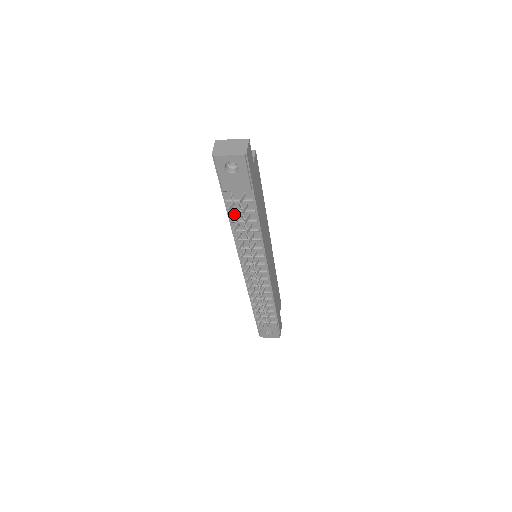
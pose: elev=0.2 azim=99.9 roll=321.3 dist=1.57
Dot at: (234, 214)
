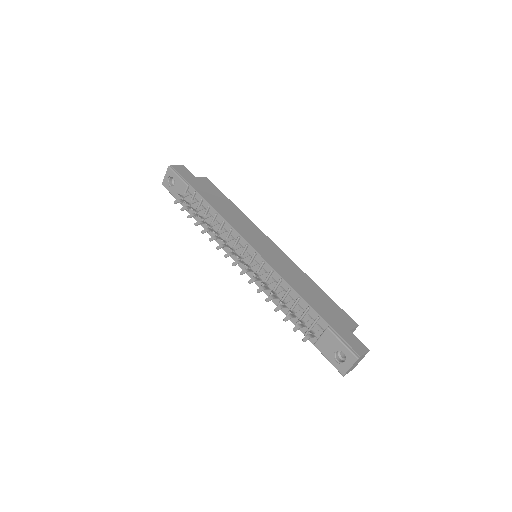
Dot at: (184, 207)
